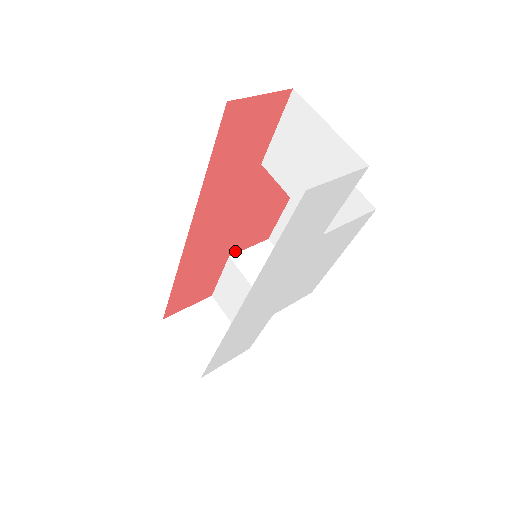
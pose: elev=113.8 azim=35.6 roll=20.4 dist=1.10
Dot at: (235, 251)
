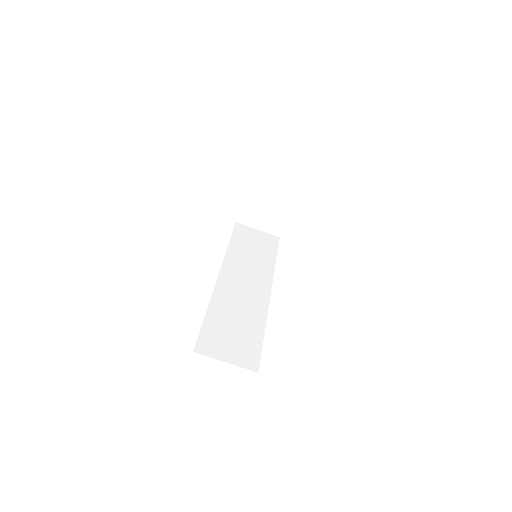
Dot at: (240, 211)
